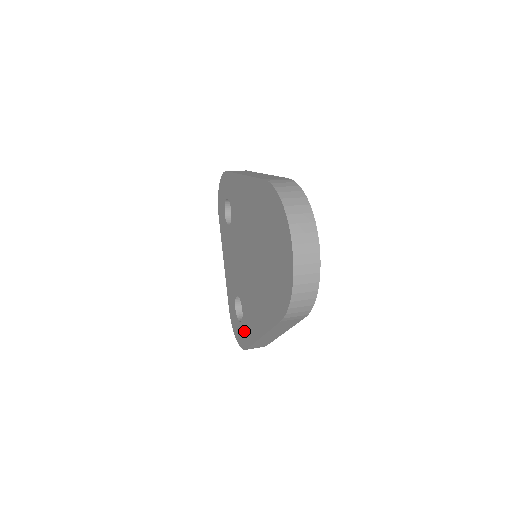
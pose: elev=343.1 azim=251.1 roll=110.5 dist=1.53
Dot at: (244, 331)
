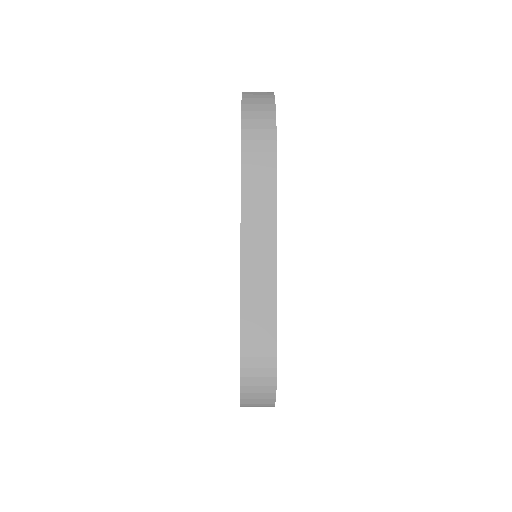
Dot at: occluded
